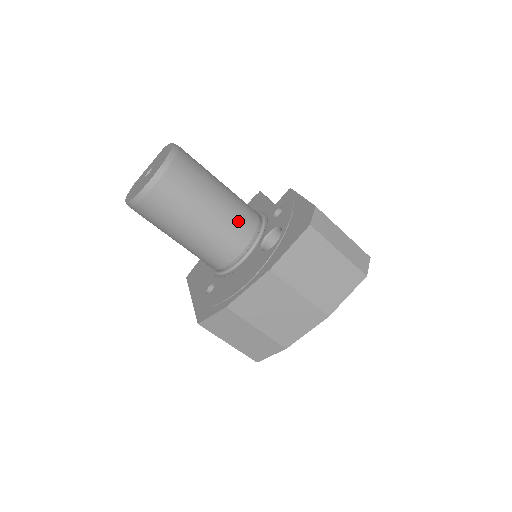
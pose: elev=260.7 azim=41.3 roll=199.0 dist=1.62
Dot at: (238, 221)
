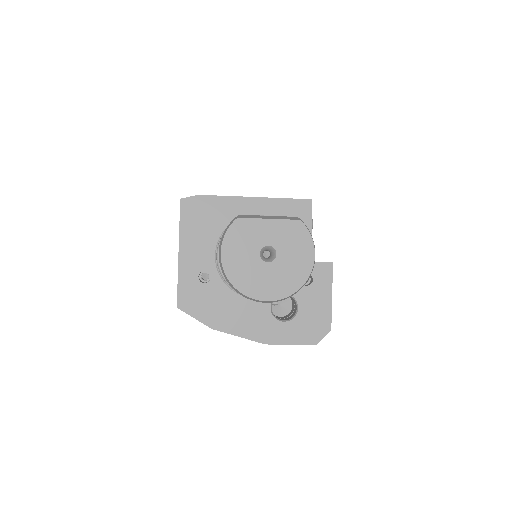
Dot at: occluded
